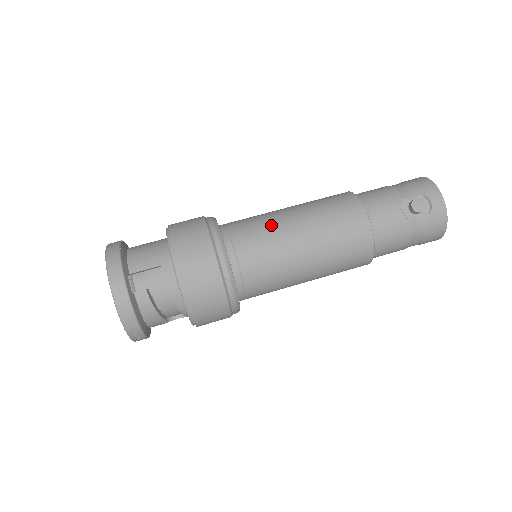
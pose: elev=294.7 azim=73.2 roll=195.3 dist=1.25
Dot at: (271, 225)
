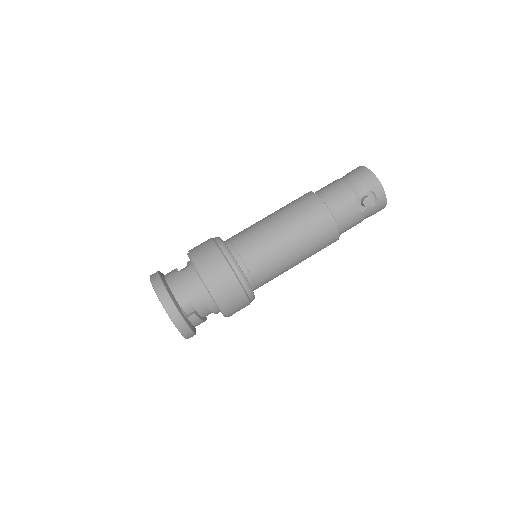
Dot at: (269, 243)
